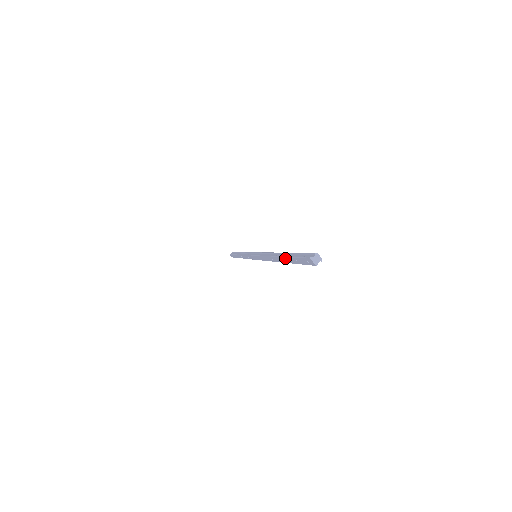
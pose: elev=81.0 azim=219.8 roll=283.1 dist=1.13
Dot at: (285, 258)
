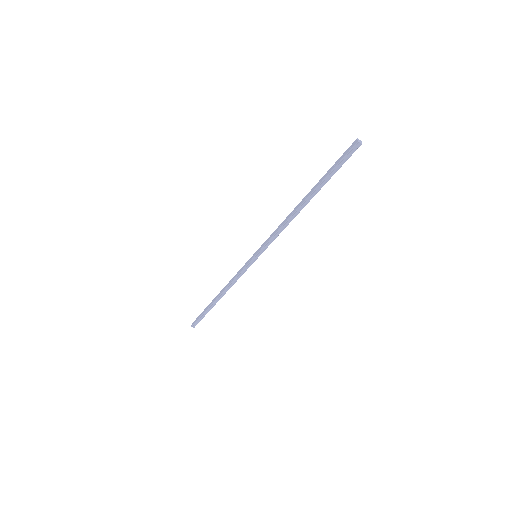
Dot at: (319, 182)
